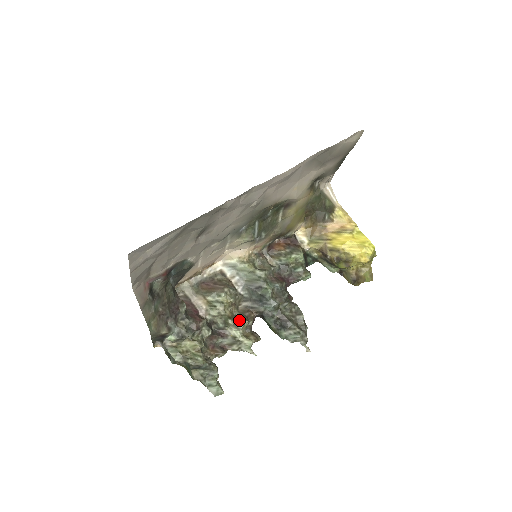
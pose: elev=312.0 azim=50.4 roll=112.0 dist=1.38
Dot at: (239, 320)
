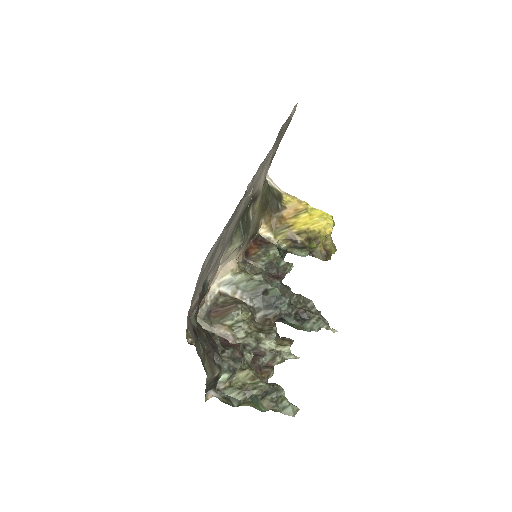
Dot at: (268, 330)
